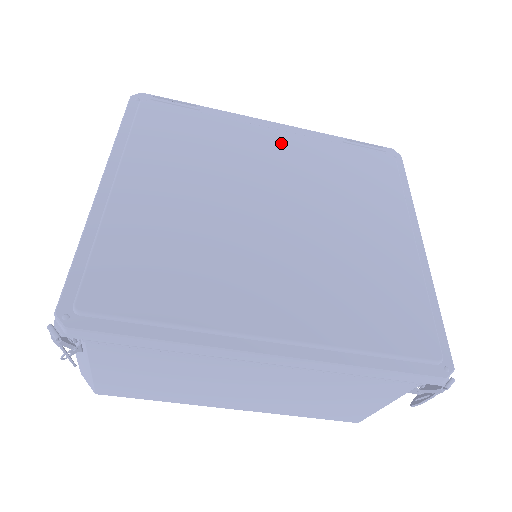
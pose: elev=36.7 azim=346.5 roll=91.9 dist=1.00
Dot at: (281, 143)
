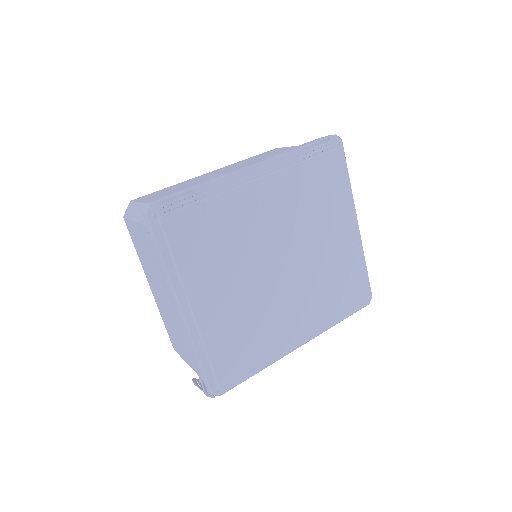
Dot at: (268, 193)
